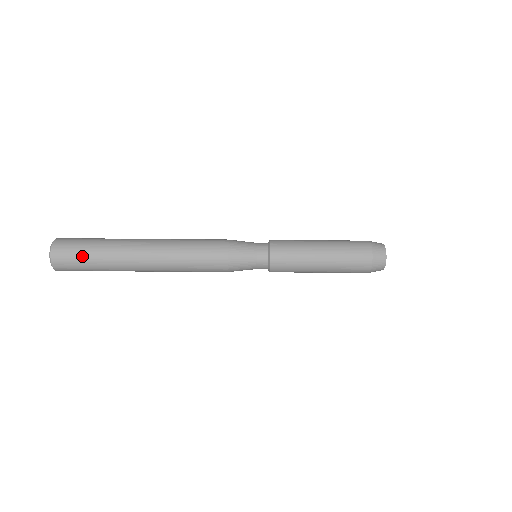
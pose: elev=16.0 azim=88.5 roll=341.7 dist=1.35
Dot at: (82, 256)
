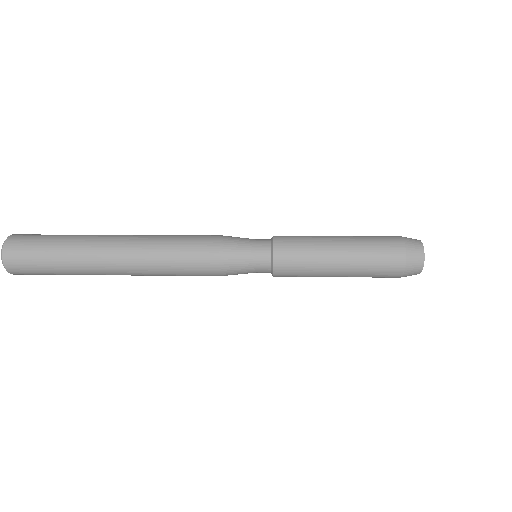
Dot at: (40, 253)
